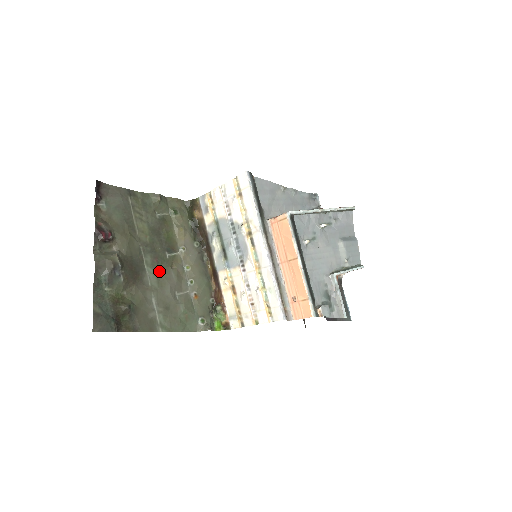
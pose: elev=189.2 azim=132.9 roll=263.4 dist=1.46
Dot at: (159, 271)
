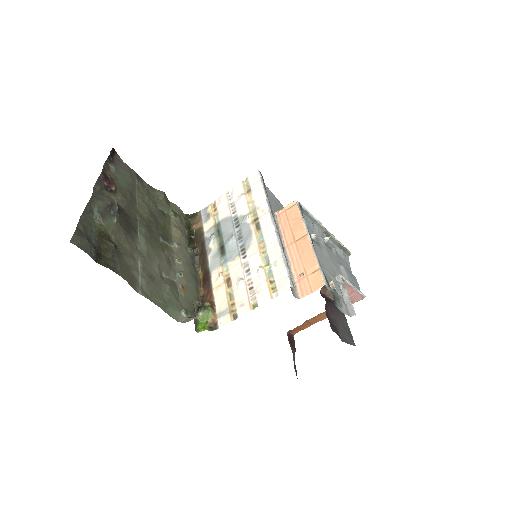
Dot at: (151, 245)
